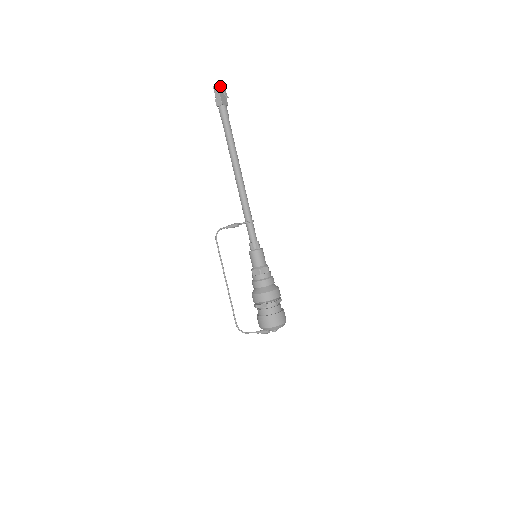
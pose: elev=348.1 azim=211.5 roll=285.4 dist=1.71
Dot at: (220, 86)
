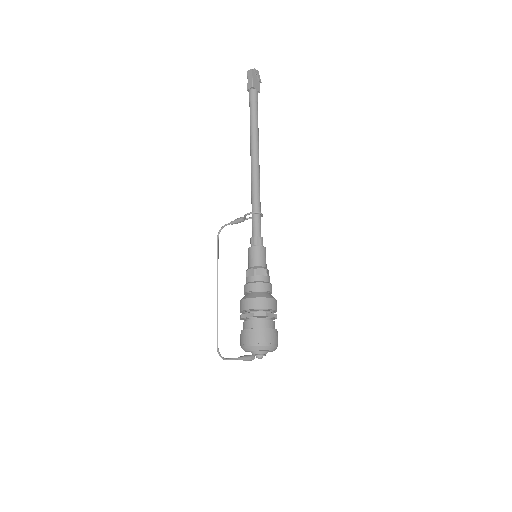
Dot at: (255, 70)
